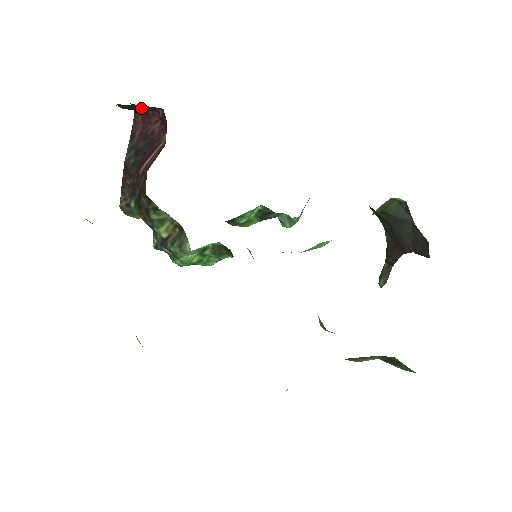
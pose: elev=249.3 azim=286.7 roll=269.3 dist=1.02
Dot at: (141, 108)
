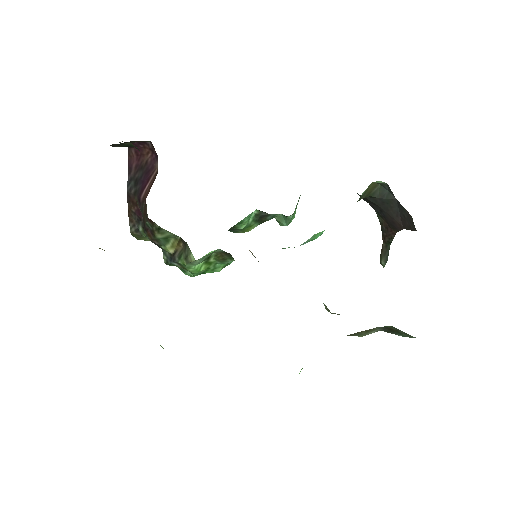
Dot at: (130, 144)
